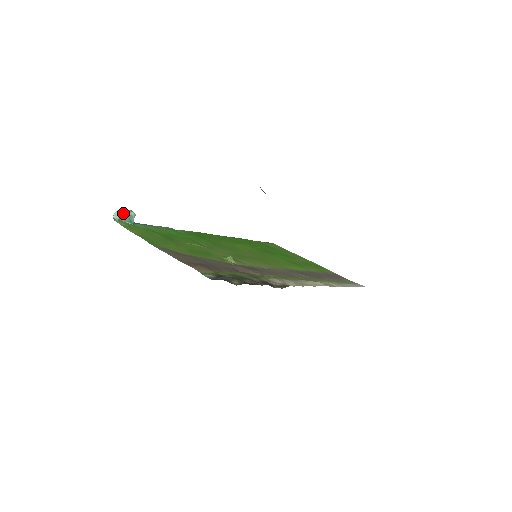
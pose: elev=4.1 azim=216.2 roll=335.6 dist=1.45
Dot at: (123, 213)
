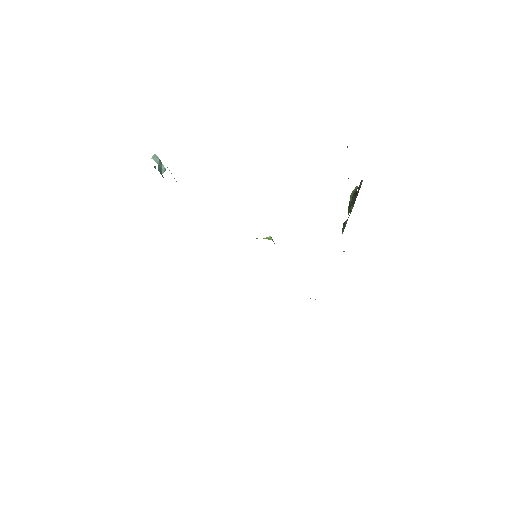
Dot at: (159, 160)
